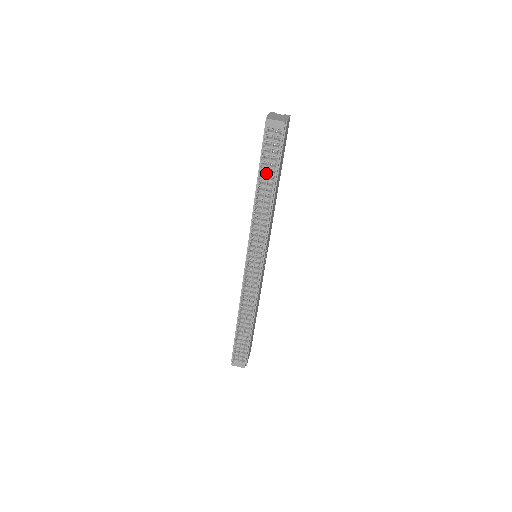
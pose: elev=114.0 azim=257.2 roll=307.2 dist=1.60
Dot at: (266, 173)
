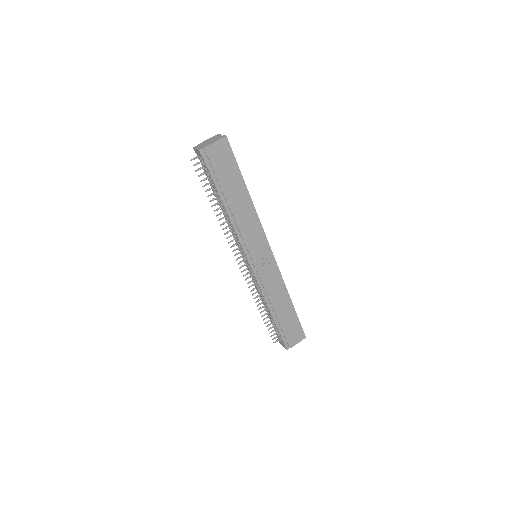
Dot at: (215, 190)
